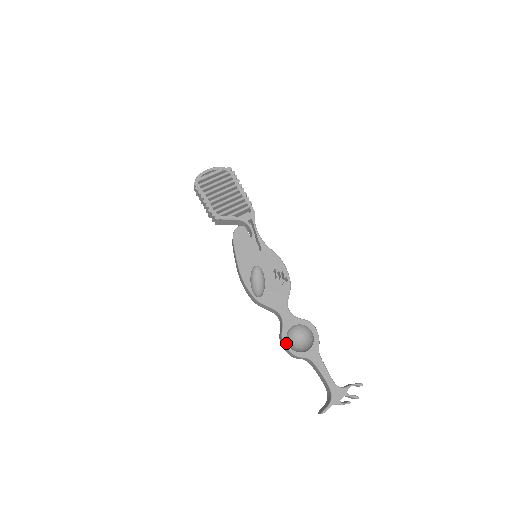
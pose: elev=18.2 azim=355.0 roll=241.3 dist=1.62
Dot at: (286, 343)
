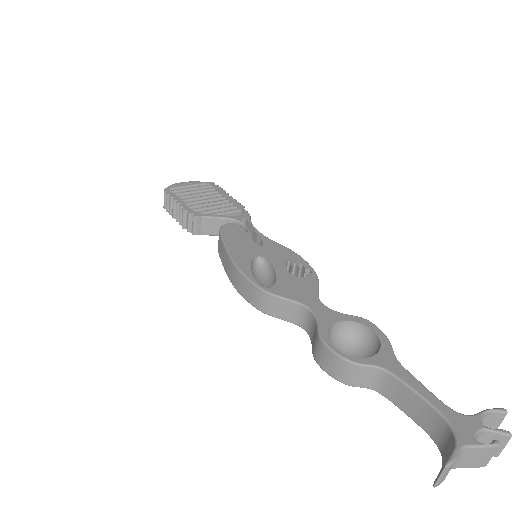
Dot at: (330, 344)
